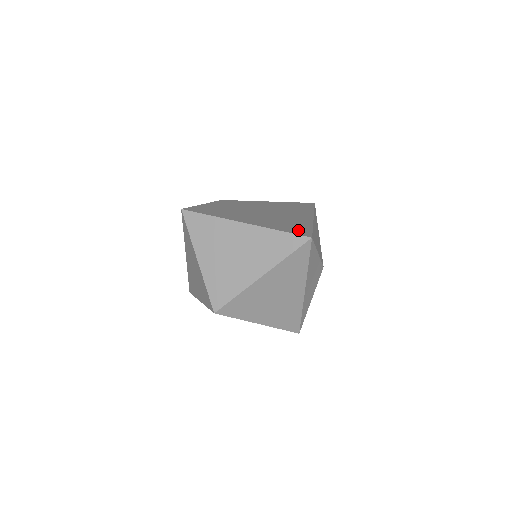
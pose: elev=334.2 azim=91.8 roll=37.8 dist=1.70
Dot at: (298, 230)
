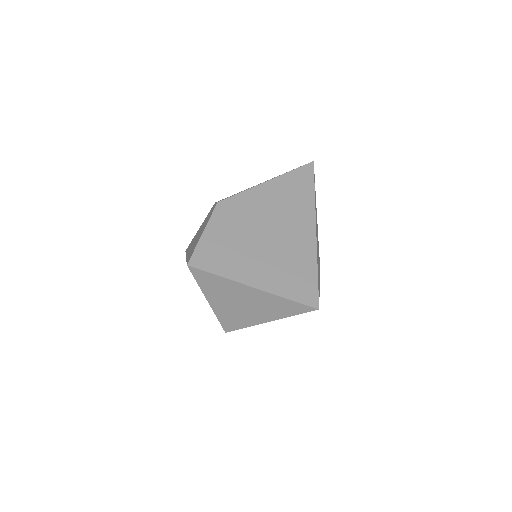
Dot at: (305, 290)
